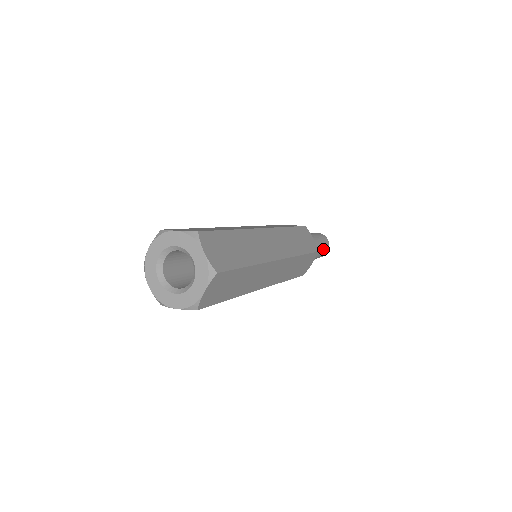
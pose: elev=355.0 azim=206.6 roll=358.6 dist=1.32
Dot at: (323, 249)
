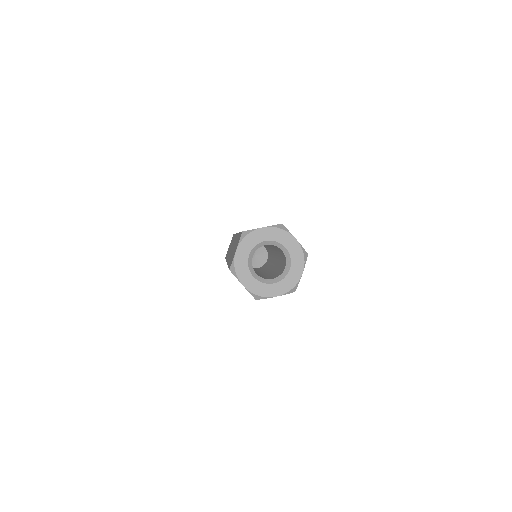
Dot at: occluded
